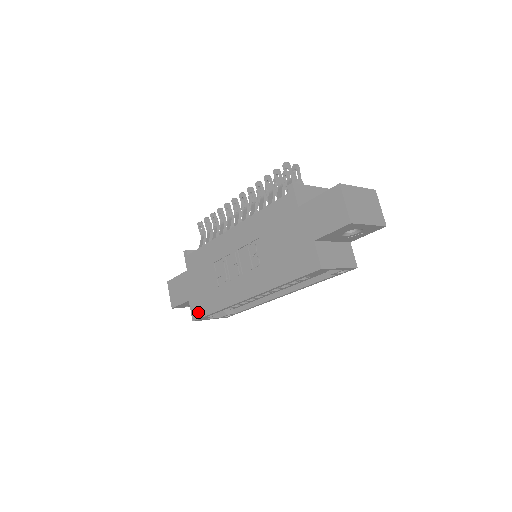
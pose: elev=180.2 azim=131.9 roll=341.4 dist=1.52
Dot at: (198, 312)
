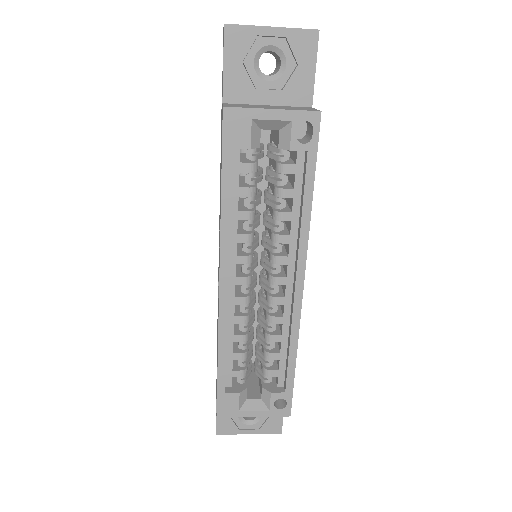
Dot at: occluded
